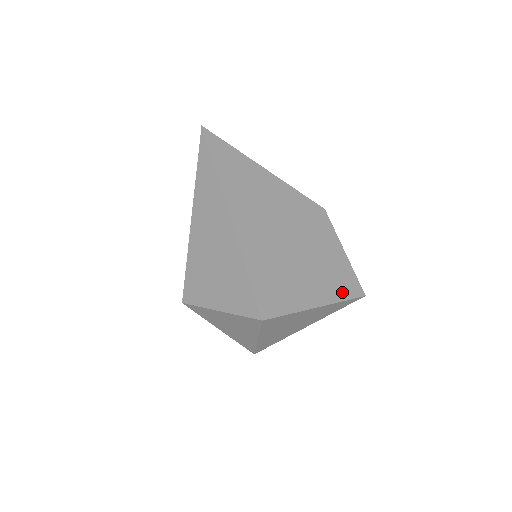
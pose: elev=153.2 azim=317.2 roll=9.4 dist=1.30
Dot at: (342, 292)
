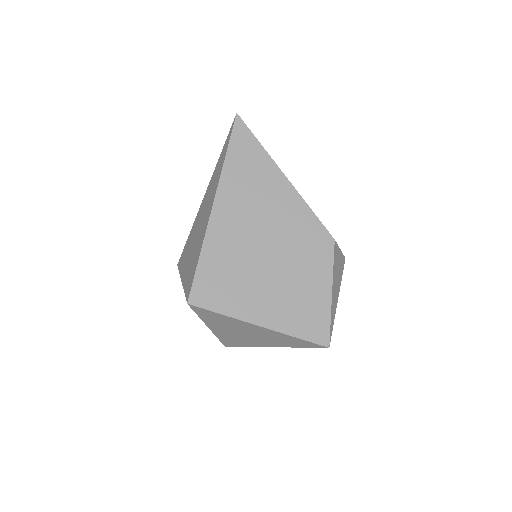
Dot at: (299, 328)
